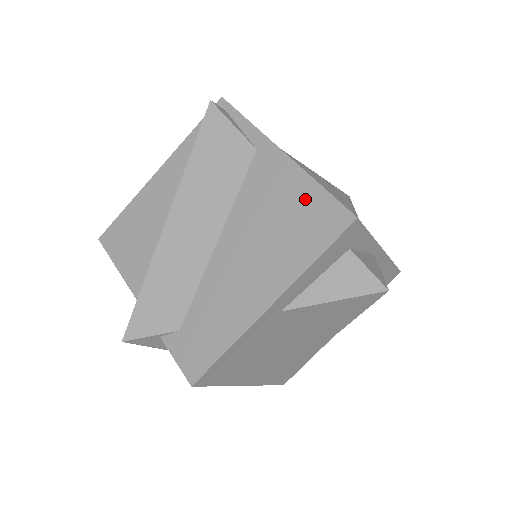
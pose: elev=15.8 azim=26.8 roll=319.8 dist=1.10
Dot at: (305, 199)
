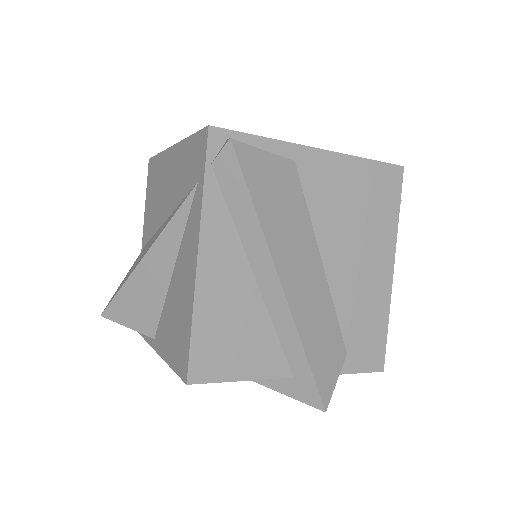
Dot at: (364, 178)
